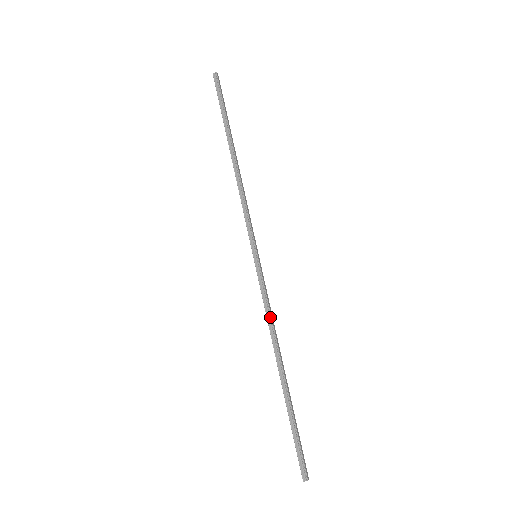
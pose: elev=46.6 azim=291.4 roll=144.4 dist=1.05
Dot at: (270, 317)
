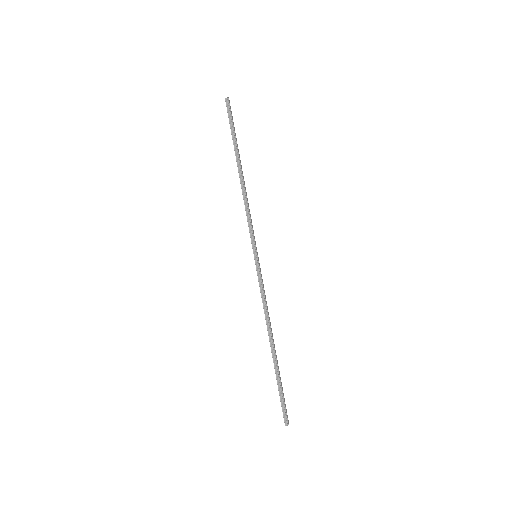
Dot at: (265, 305)
